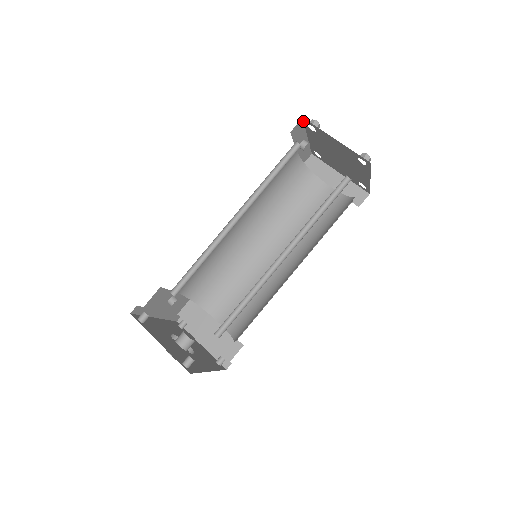
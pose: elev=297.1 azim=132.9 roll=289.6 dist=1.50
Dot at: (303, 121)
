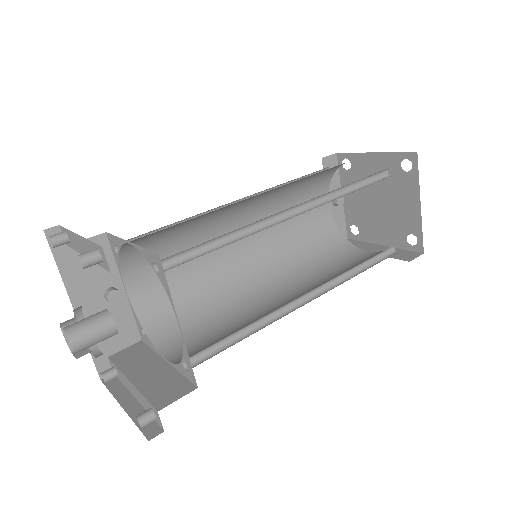
Dot at: (337, 161)
